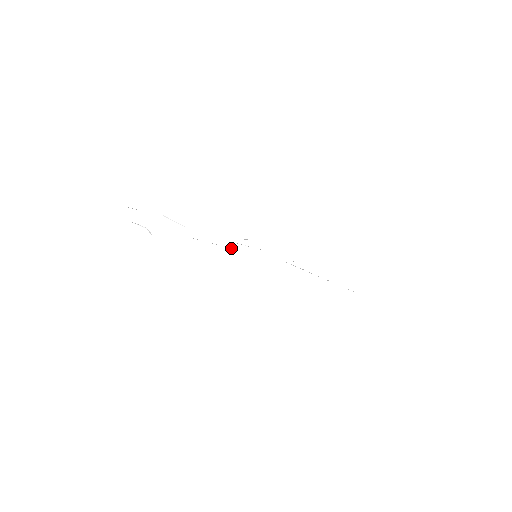
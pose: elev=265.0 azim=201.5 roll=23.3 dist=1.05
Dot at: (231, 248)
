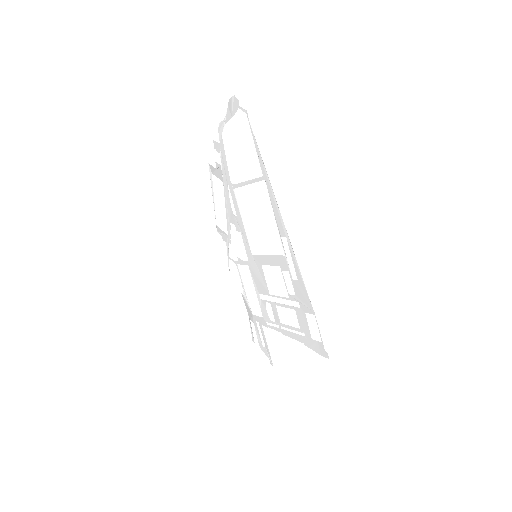
Dot at: occluded
